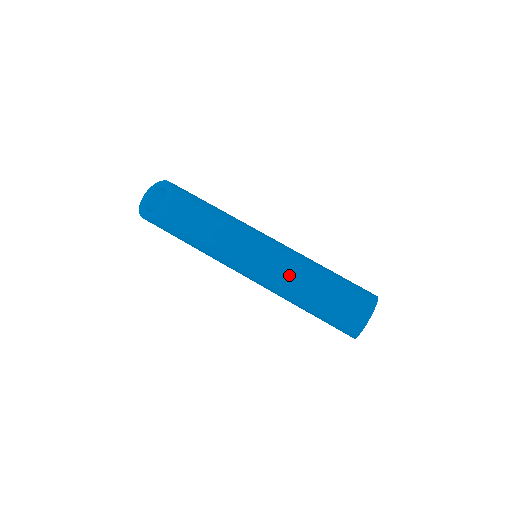
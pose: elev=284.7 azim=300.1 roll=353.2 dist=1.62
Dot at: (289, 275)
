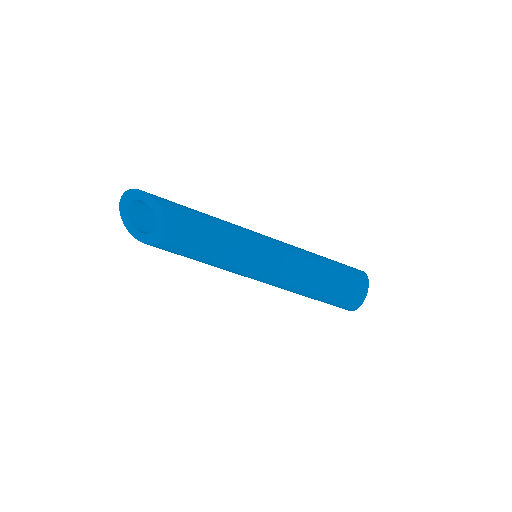
Dot at: (293, 282)
